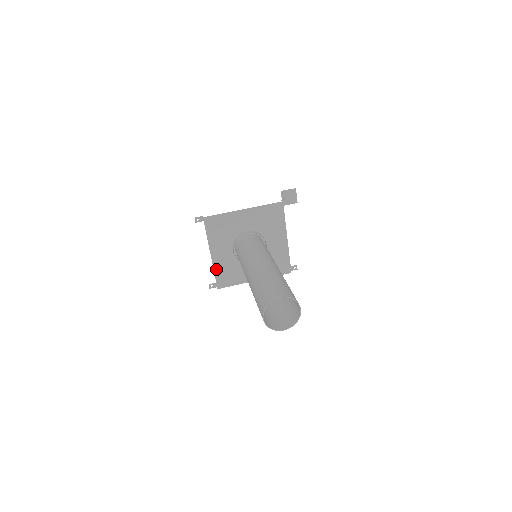
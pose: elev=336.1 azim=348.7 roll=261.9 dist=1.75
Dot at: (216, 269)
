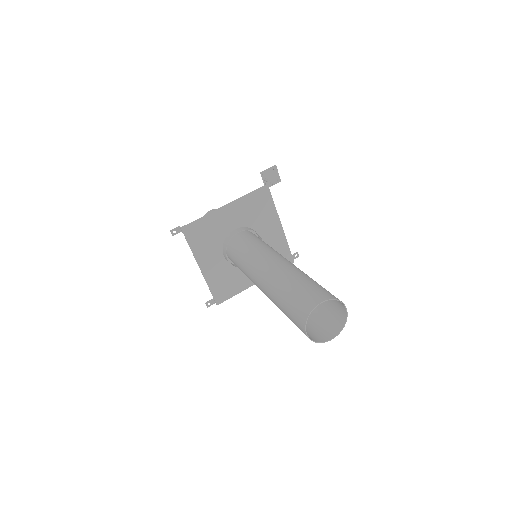
Dot at: (210, 283)
